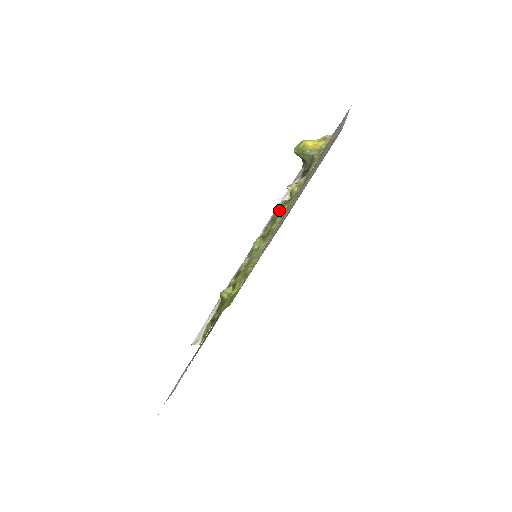
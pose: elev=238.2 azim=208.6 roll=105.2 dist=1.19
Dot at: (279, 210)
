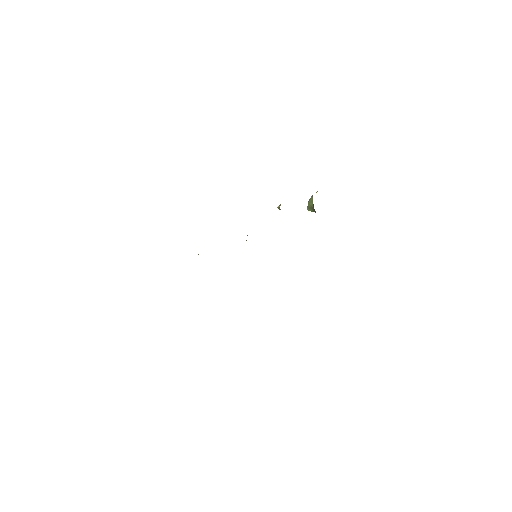
Dot at: occluded
